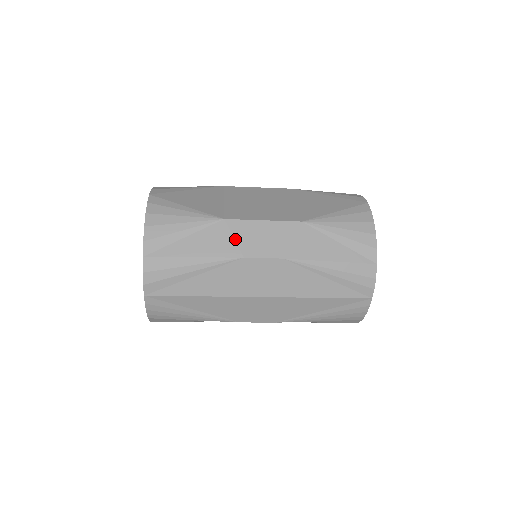
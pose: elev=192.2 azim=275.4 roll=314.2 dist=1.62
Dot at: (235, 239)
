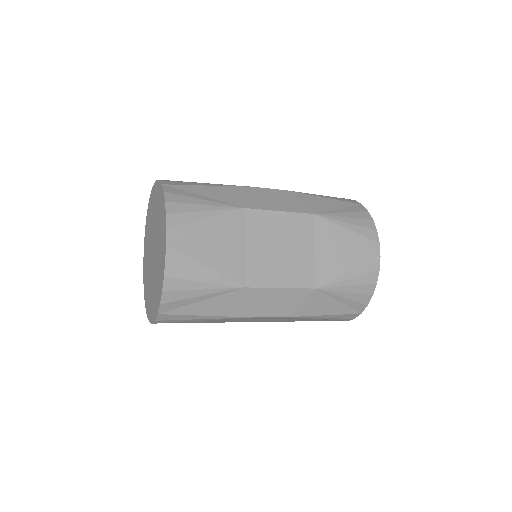
Dot at: (250, 304)
